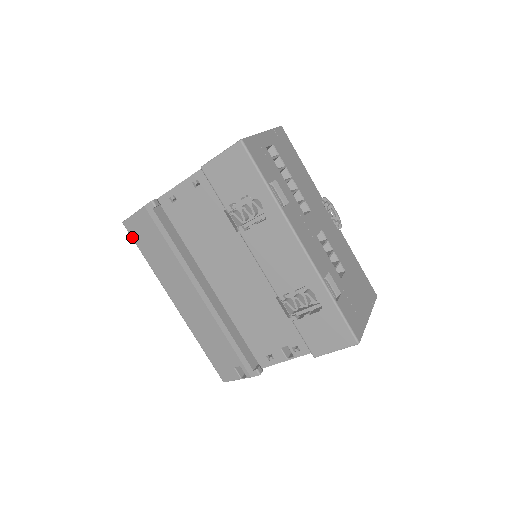
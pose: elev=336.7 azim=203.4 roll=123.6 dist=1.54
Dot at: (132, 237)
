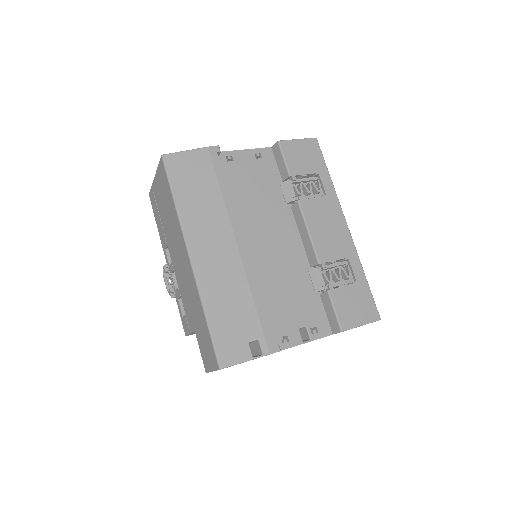
Dot at: (168, 171)
